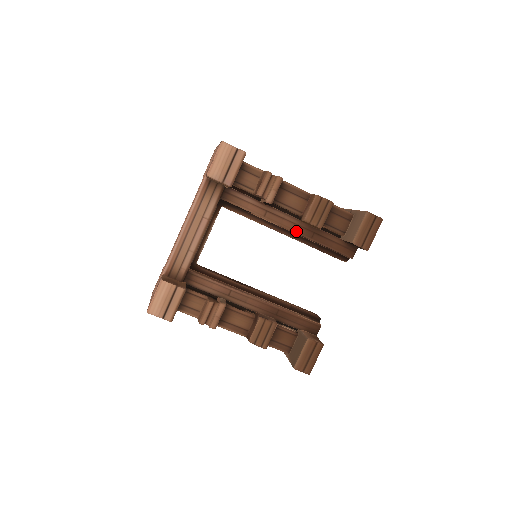
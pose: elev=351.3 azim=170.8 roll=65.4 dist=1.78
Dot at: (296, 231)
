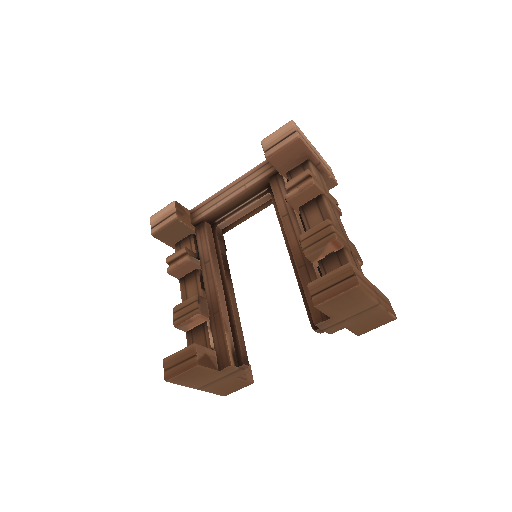
Dot at: (293, 250)
